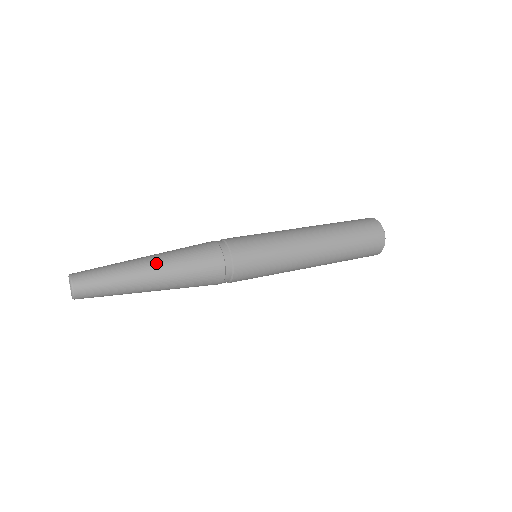
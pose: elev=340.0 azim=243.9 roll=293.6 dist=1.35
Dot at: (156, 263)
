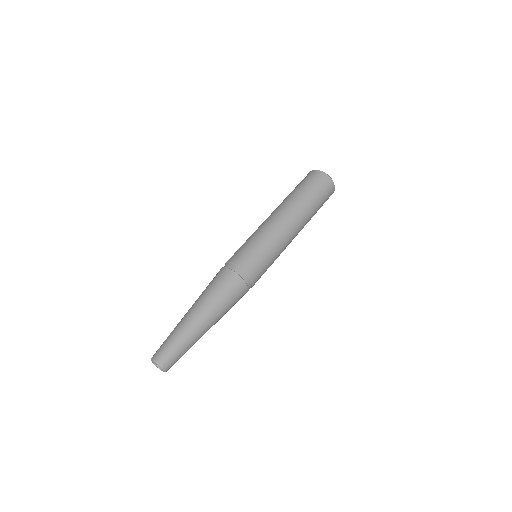
Dot at: (198, 310)
